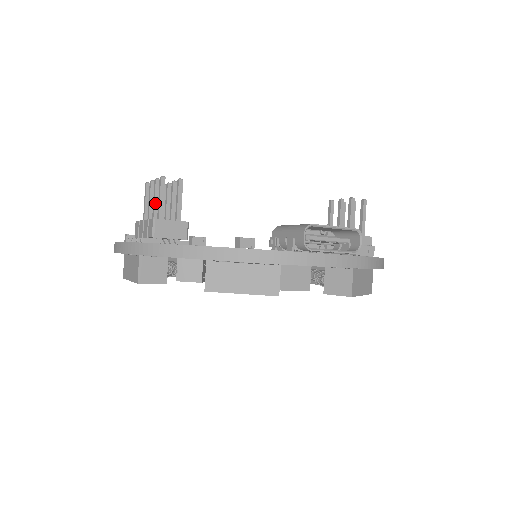
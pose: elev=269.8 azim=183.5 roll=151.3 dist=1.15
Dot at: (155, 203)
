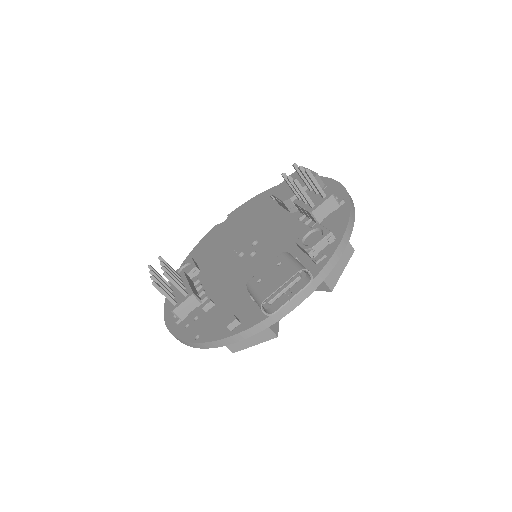
Dot at: occluded
